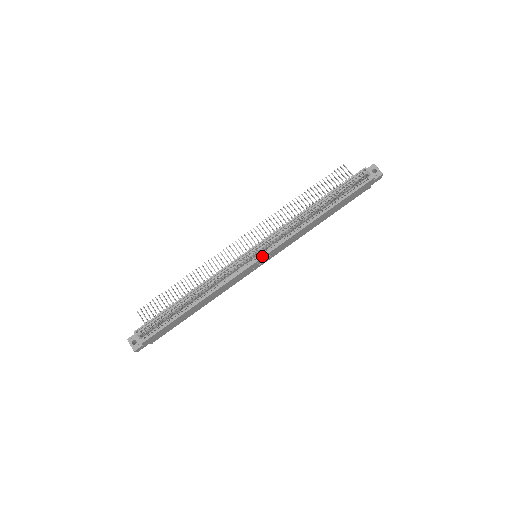
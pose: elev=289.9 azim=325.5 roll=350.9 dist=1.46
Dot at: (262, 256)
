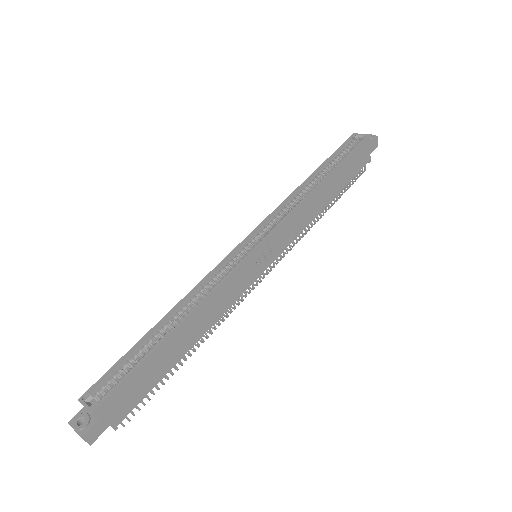
Dot at: (263, 239)
